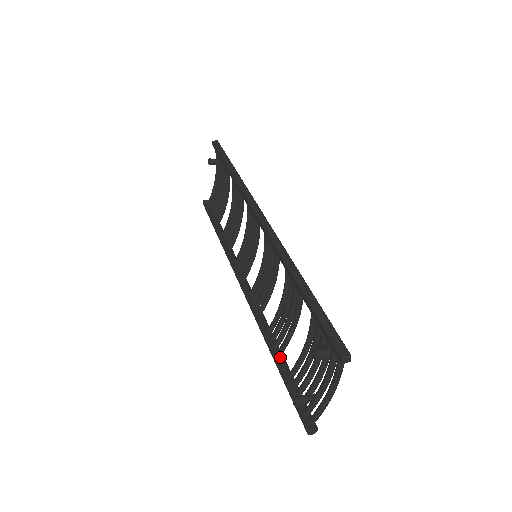
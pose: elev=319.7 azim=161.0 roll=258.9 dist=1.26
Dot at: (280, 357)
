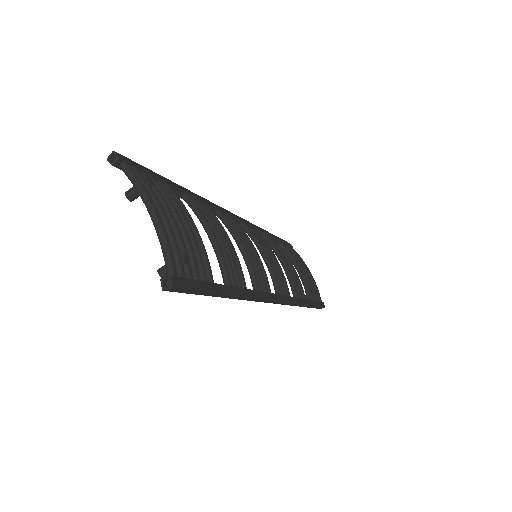
Dot at: occluded
